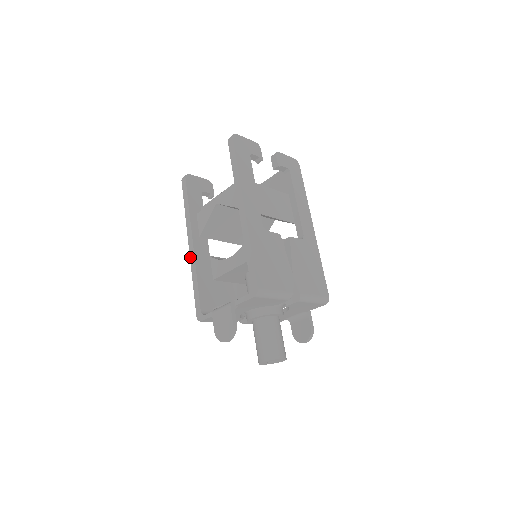
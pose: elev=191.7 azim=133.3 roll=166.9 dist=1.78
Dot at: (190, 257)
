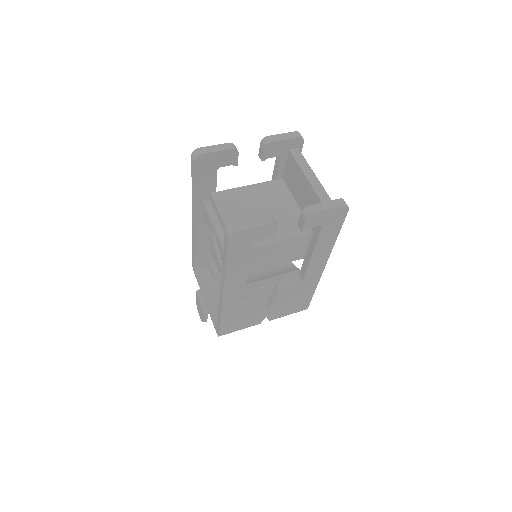
Dot at: (192, 228)
